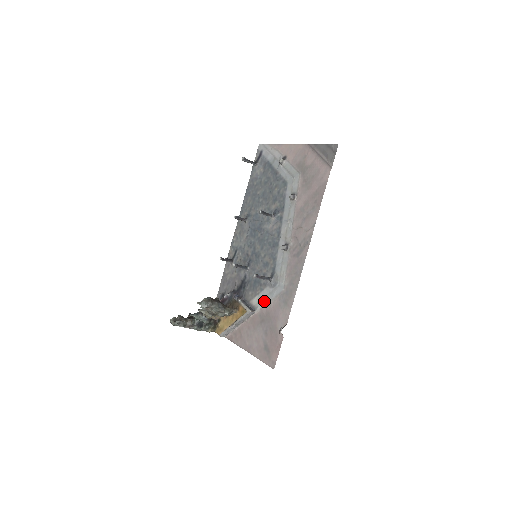
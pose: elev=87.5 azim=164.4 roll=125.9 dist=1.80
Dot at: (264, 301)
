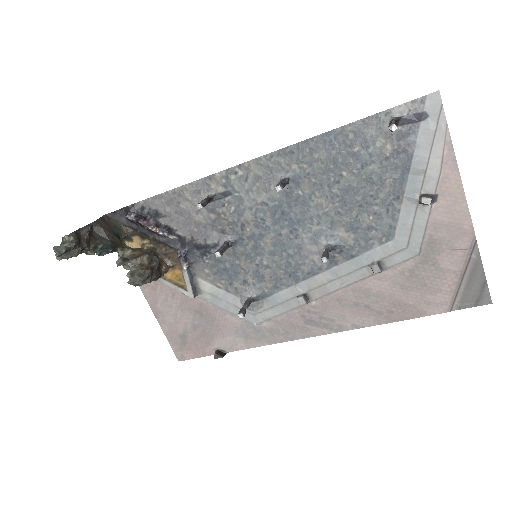
Dot at: (220, 303)
